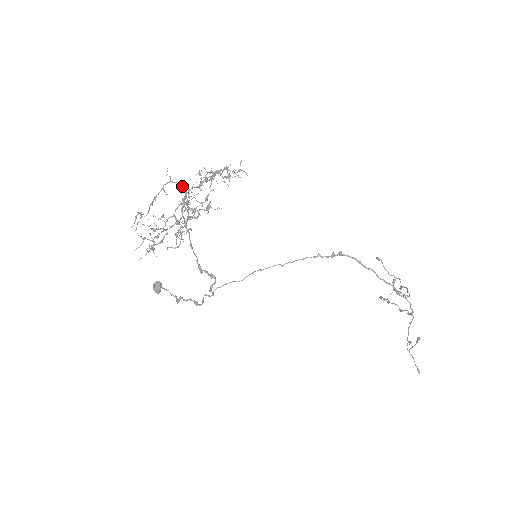
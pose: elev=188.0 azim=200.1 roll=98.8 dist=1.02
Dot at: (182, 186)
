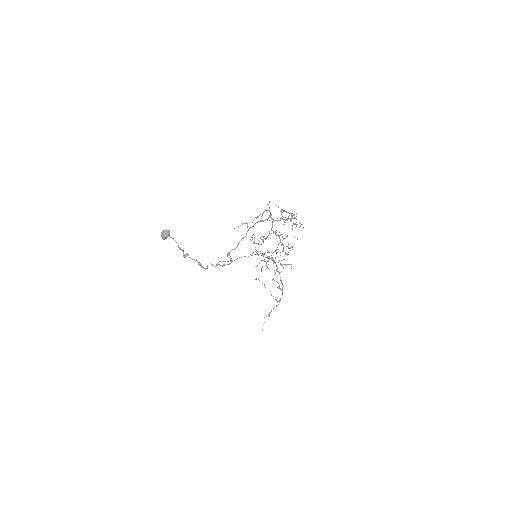
Dot at: occluded
